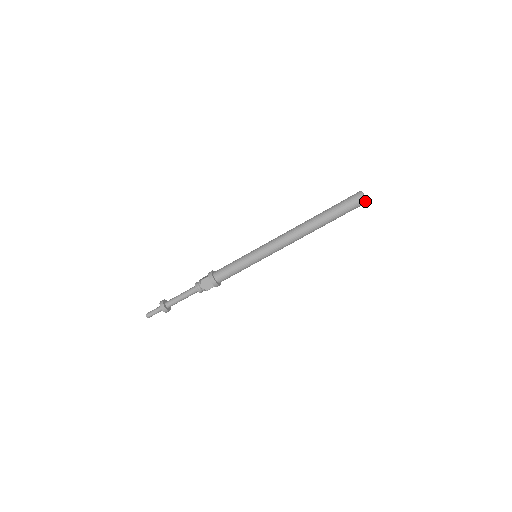
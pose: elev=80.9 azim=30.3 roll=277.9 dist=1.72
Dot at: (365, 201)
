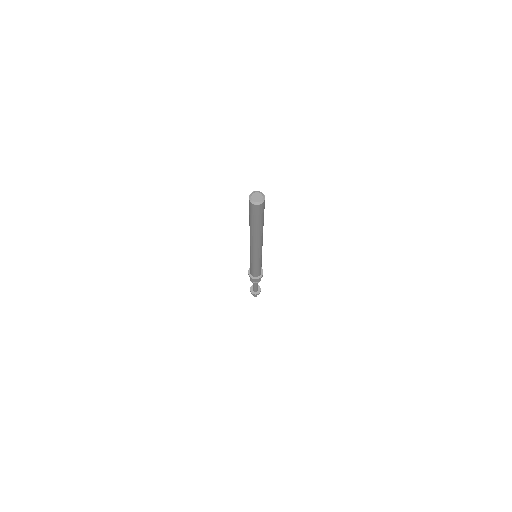
Dot at: (262, 204)
